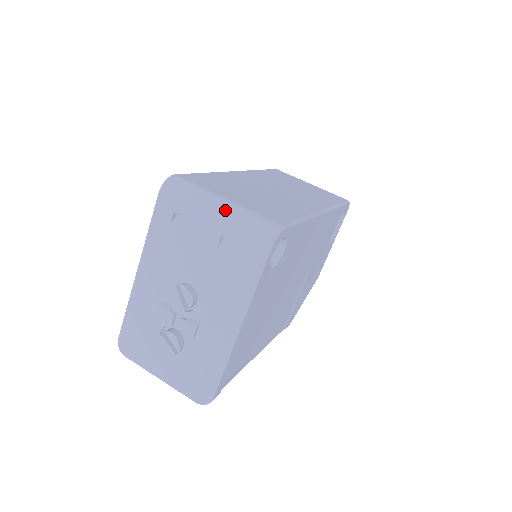
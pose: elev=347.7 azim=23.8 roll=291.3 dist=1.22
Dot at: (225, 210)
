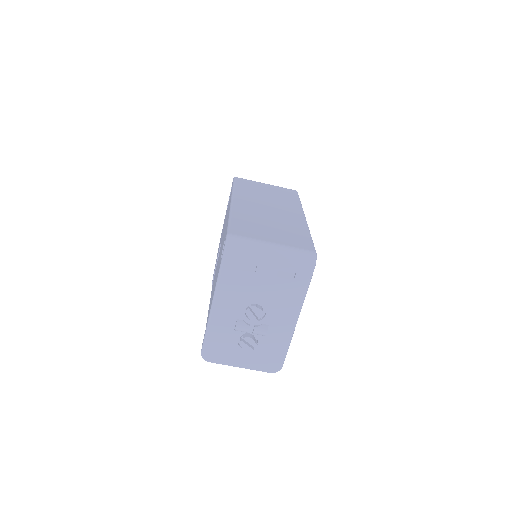
Dot at: (278, 252)
